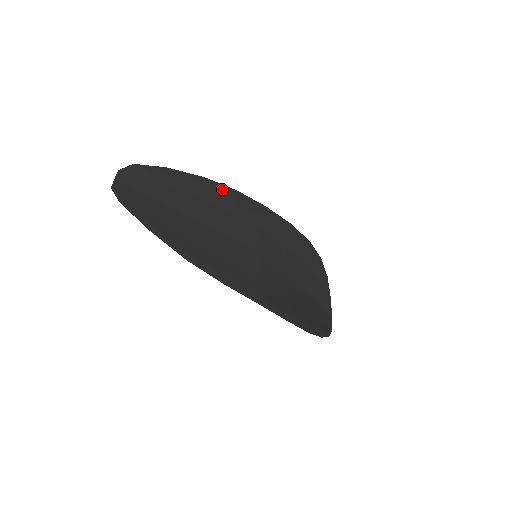
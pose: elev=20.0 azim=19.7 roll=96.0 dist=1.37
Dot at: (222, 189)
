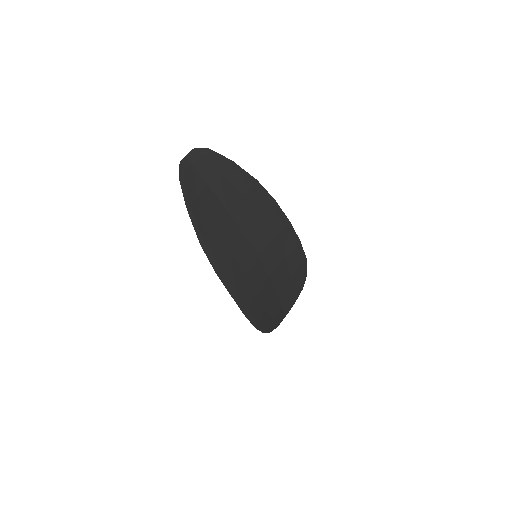
Dot at: (264, 195)
